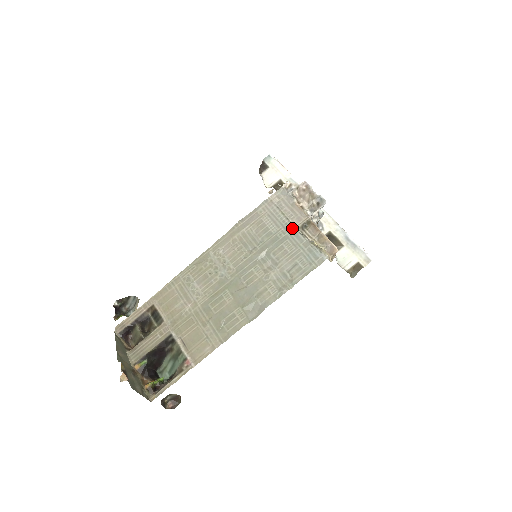
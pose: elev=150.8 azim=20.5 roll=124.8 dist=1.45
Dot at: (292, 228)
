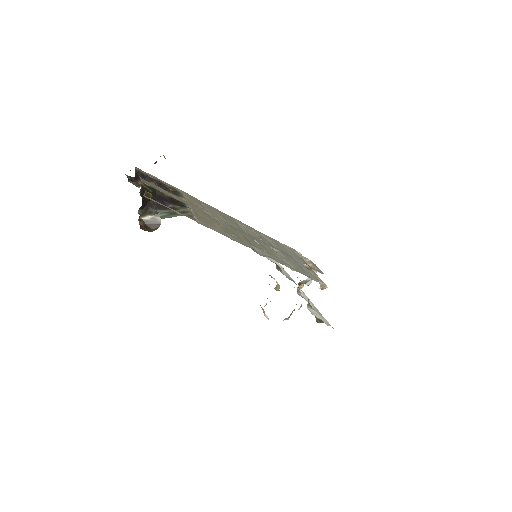
Dot at: (299, 261)
